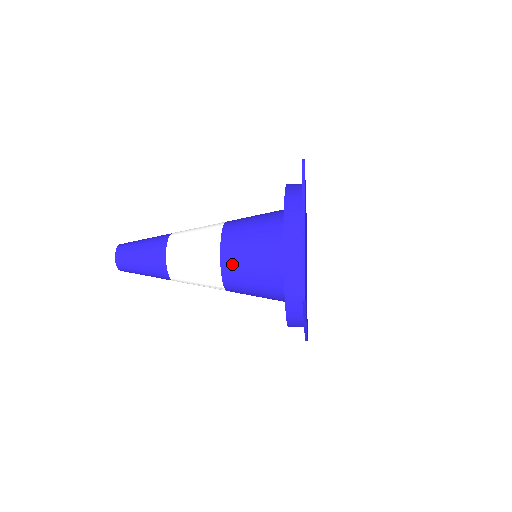
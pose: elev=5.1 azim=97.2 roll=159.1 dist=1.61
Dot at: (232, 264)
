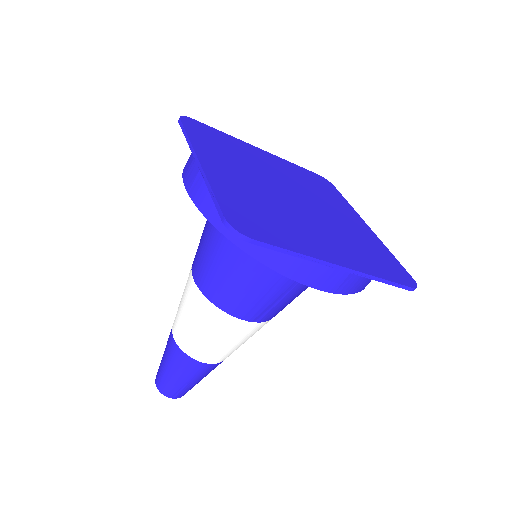
Dot at: (215, 288)
